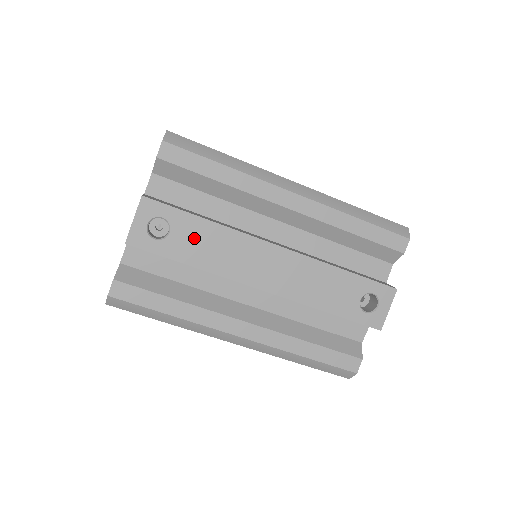
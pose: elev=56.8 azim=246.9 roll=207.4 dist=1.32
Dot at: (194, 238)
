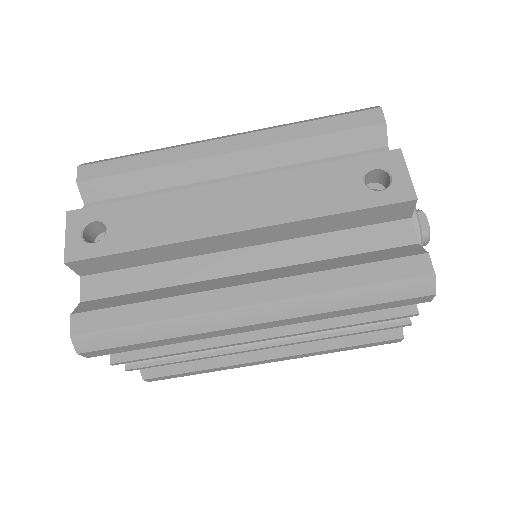
Dot at: (134, 221)
